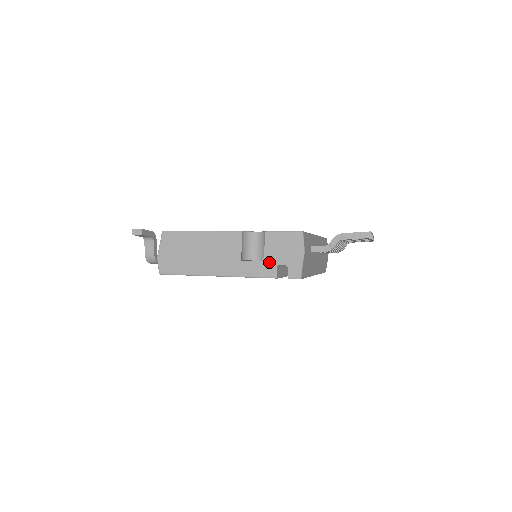
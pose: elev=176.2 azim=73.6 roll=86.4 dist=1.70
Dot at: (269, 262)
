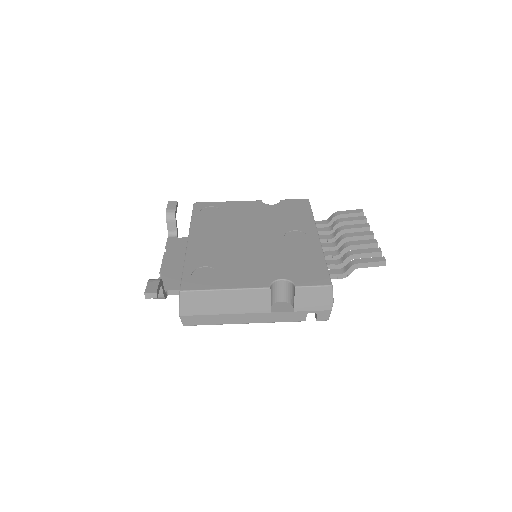
Dot at: (299, 312)
